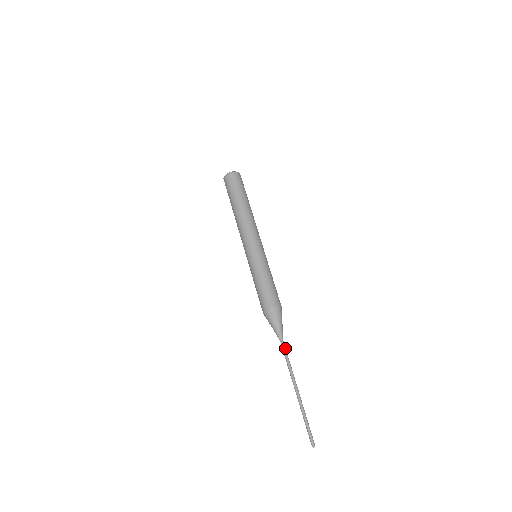
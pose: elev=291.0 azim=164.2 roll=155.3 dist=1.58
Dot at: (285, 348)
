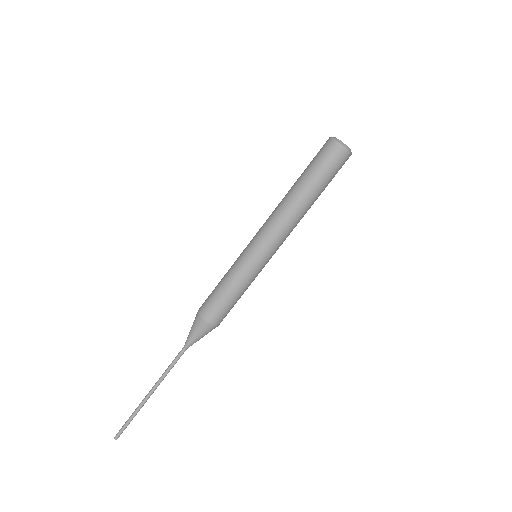
Dot at: occluded
